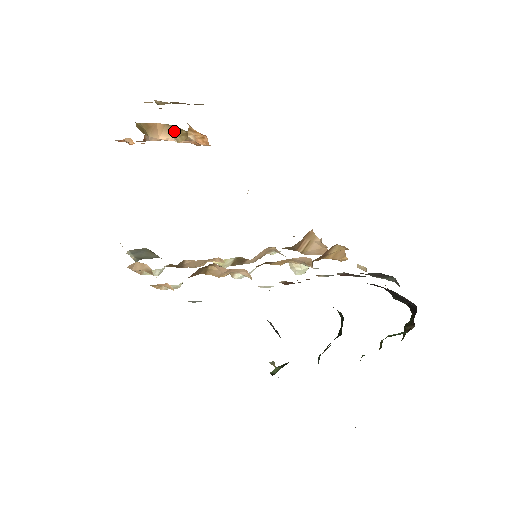
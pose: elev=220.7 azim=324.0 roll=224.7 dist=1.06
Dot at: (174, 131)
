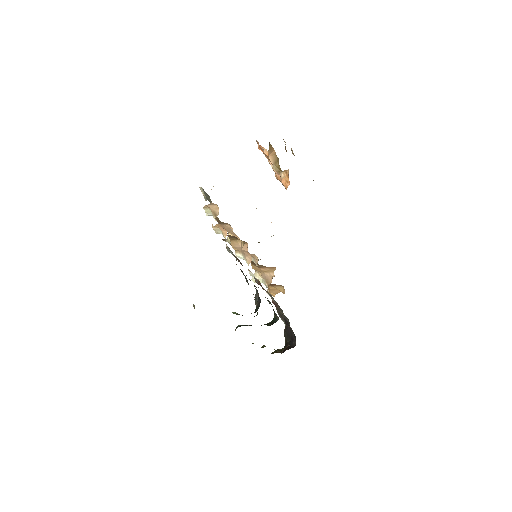
Dot at: (276, 161)
